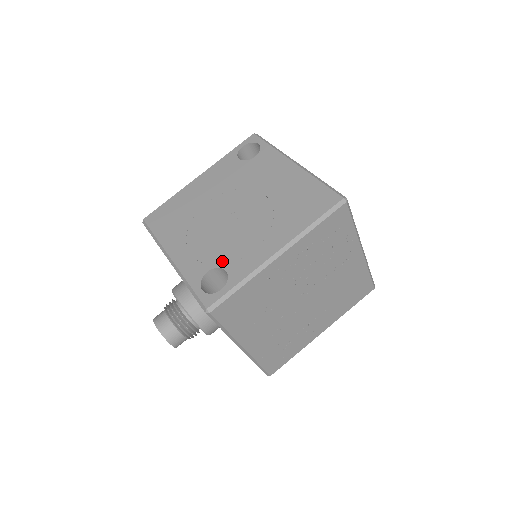
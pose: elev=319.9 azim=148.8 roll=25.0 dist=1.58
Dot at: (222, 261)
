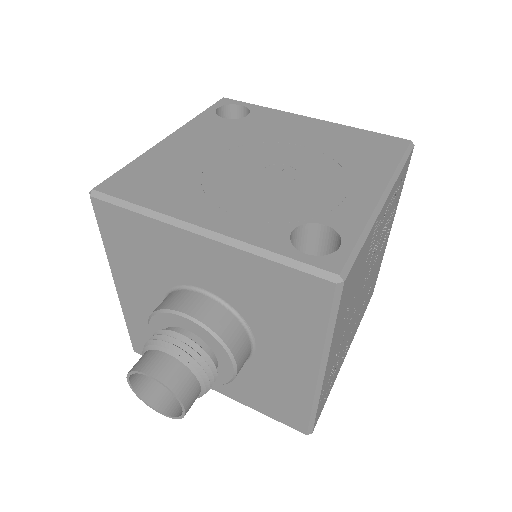
Dot at: (306, 215)
